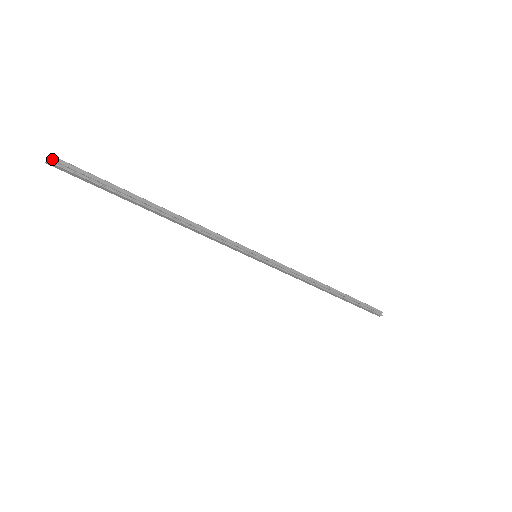
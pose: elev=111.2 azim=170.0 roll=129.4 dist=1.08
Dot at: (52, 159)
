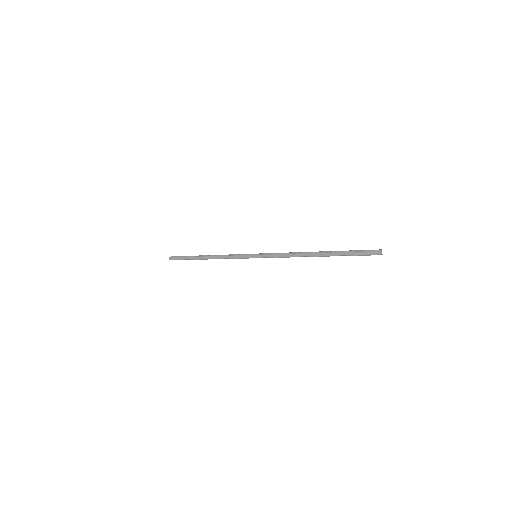
Dot at: (171, 257)
